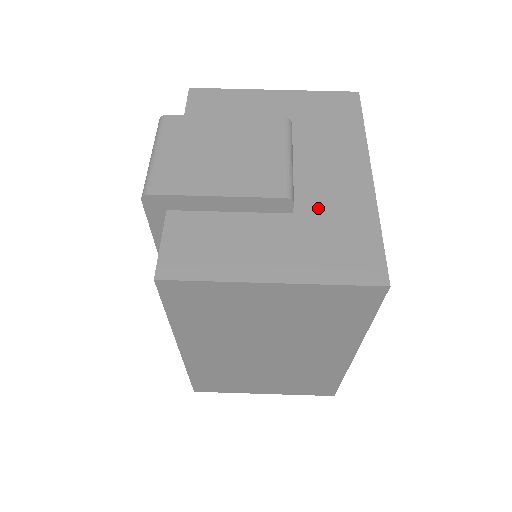
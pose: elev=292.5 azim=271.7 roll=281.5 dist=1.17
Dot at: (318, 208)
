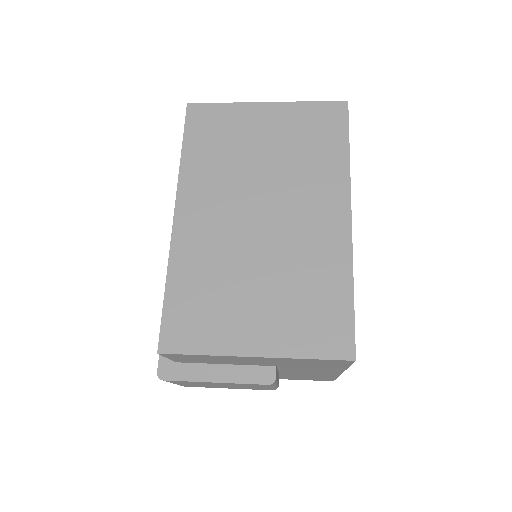
Dot at: occluded
